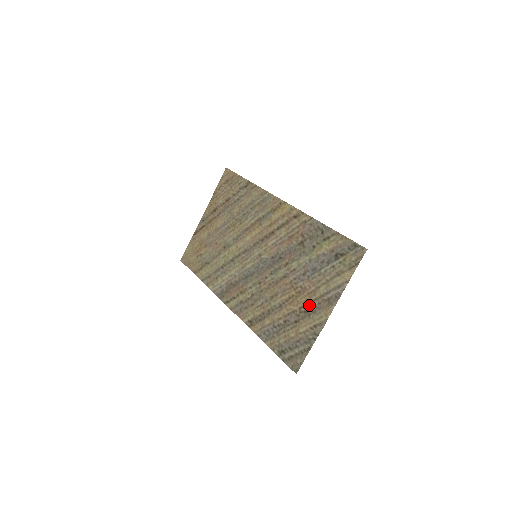
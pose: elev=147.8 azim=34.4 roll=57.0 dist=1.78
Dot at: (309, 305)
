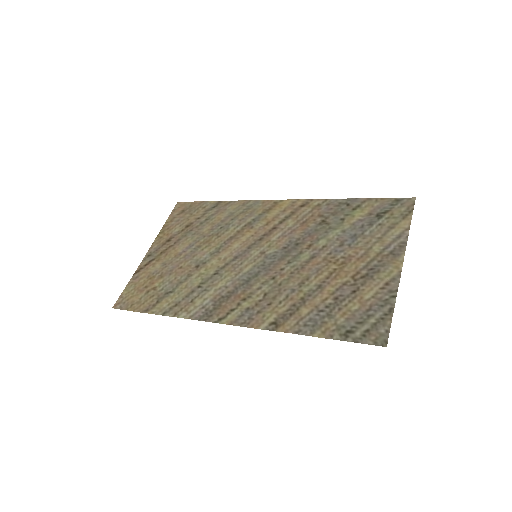
Dot at: (365, 268)
